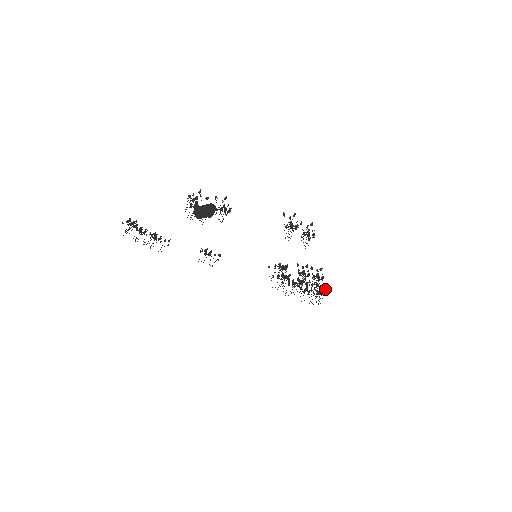
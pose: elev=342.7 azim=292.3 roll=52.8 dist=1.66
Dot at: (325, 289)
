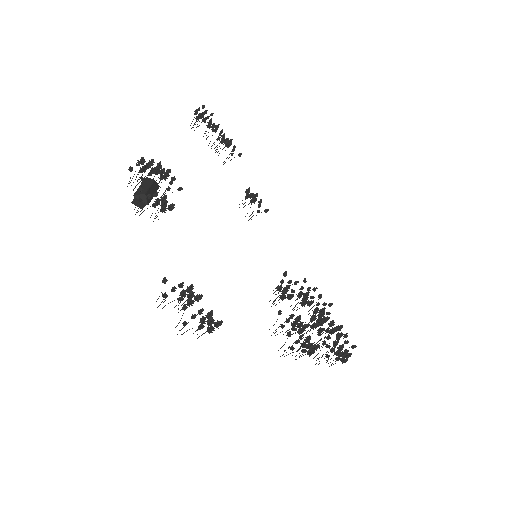
Dot at: (338, 358)
